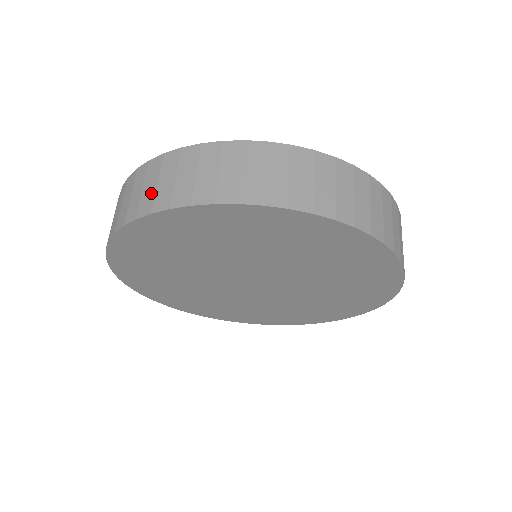
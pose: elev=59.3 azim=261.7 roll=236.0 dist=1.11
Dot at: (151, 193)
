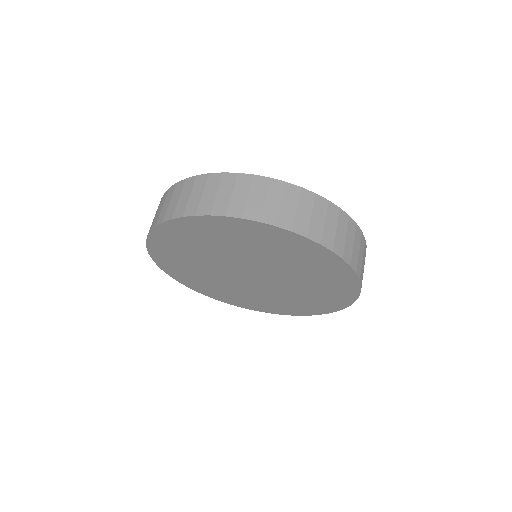
Dot at: (211, 200)
